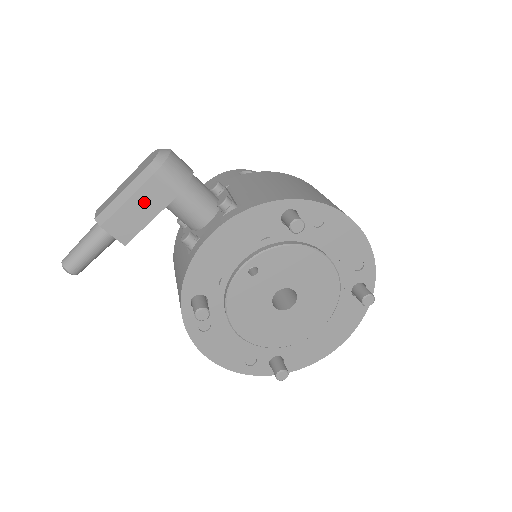
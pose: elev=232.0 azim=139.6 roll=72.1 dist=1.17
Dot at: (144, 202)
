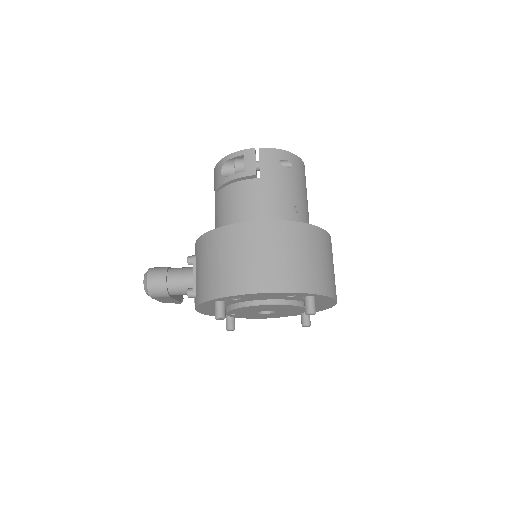
Dot at: (163, 299)
